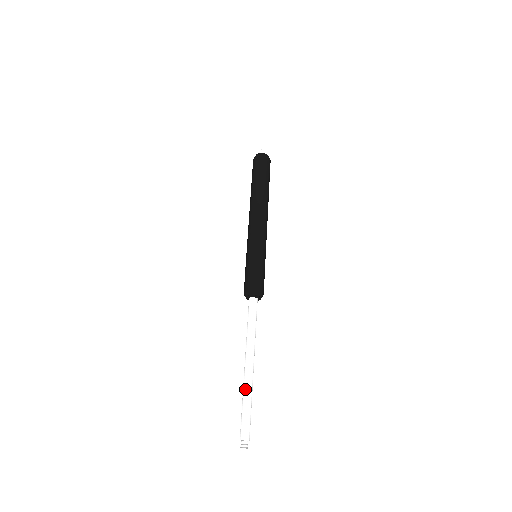
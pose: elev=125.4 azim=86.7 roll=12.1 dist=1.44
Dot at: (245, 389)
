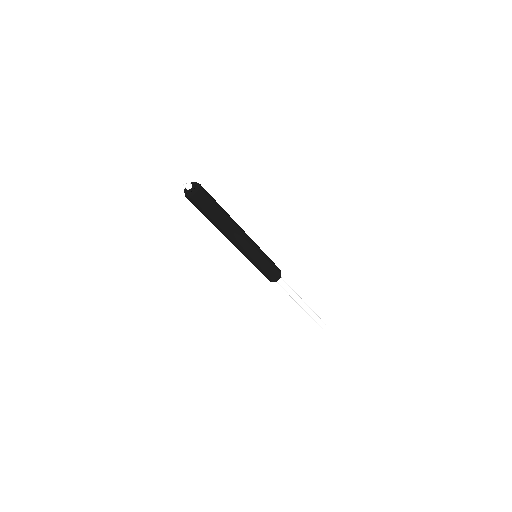
Dot at: (310, 314)
